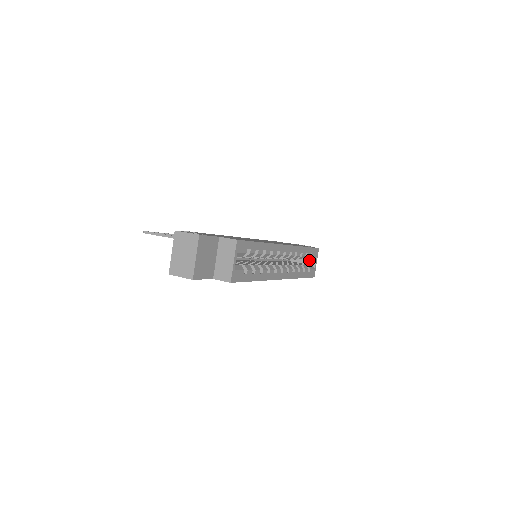
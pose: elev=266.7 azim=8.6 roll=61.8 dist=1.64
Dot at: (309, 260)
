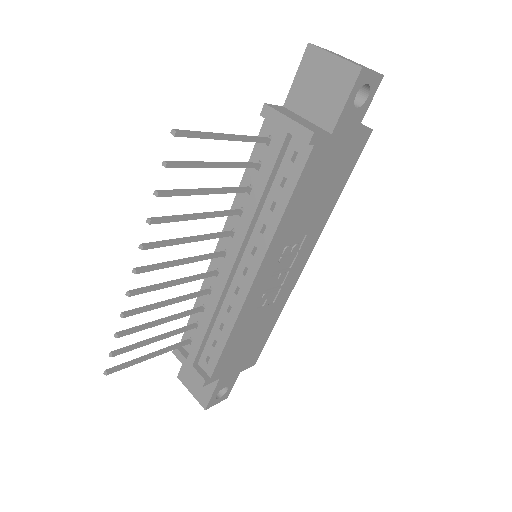
Dot at: occluded
